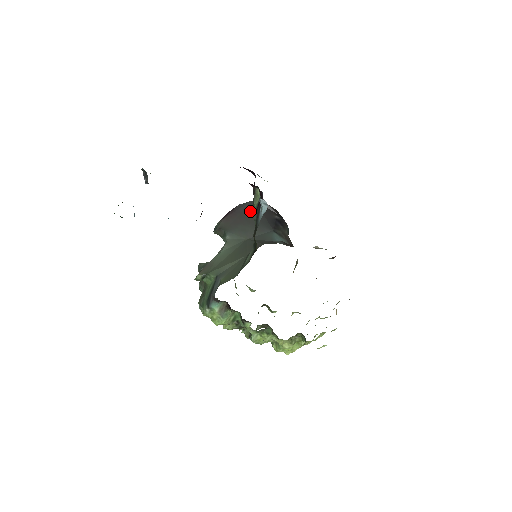
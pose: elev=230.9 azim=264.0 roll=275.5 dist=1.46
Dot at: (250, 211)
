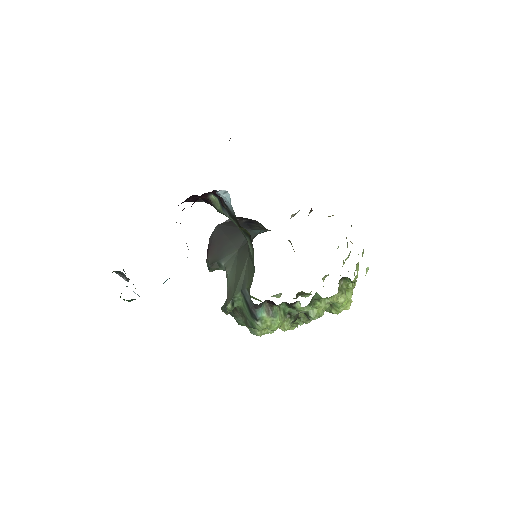
Dot at: (222, 233)
